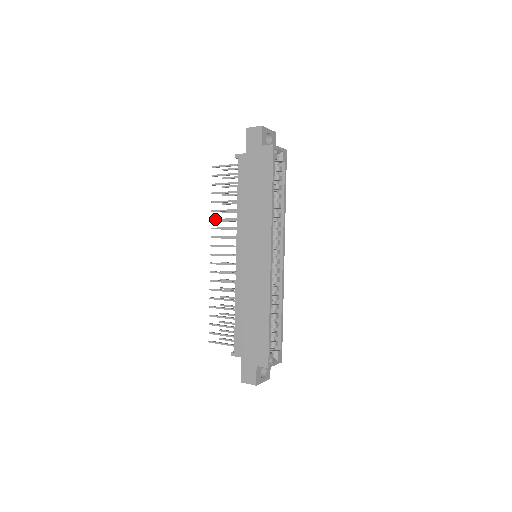
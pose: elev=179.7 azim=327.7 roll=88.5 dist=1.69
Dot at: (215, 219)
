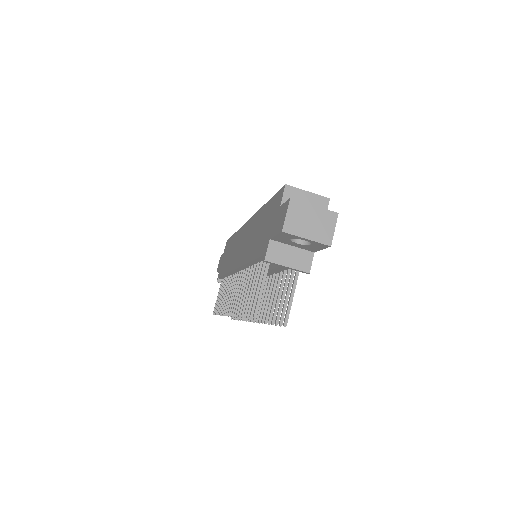
Dot at: (222, 308)
